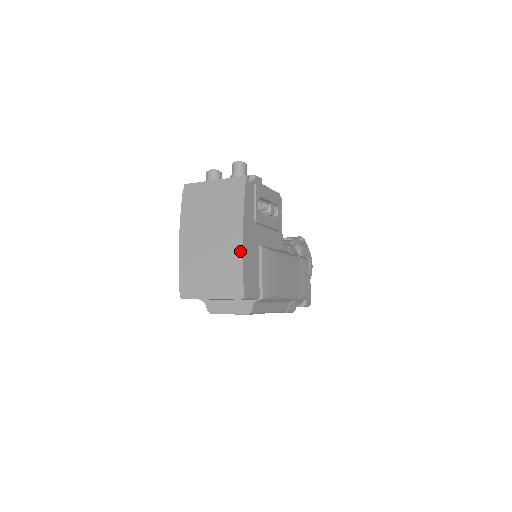
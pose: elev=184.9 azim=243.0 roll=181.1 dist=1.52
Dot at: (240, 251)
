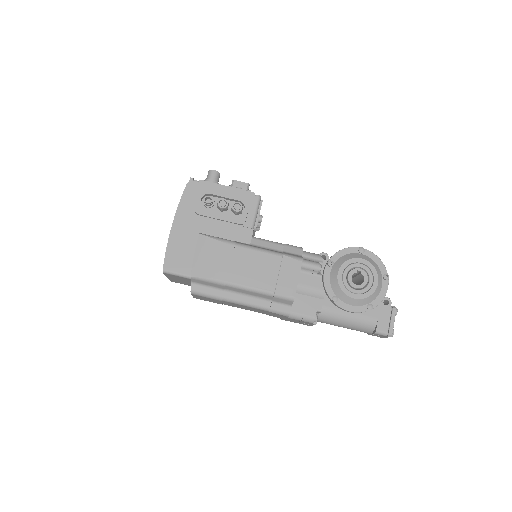
Dot at: (170, 235)
